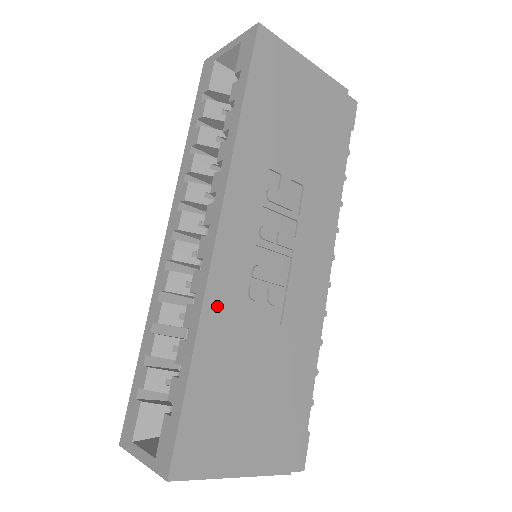
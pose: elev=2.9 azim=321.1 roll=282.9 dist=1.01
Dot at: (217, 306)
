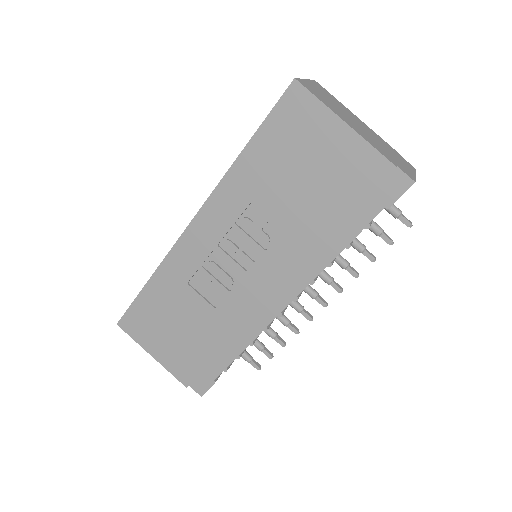
Dot at: (173, 266)
